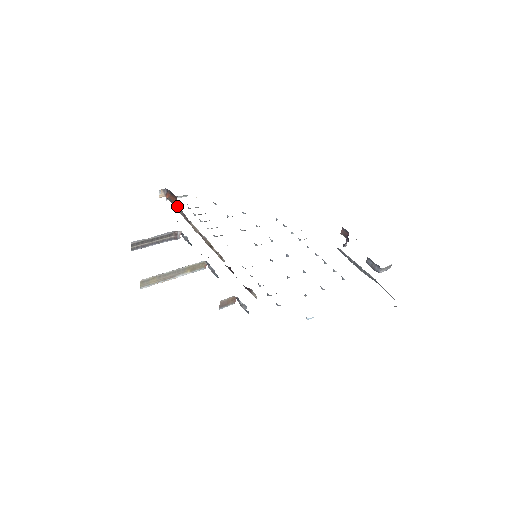
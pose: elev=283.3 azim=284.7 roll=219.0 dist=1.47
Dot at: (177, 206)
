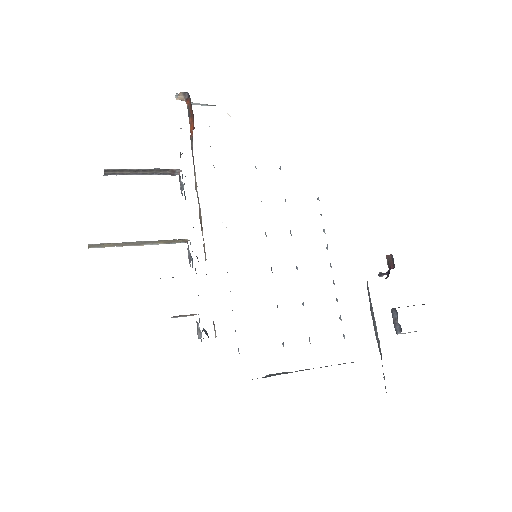
Dot at: (192, 129)
